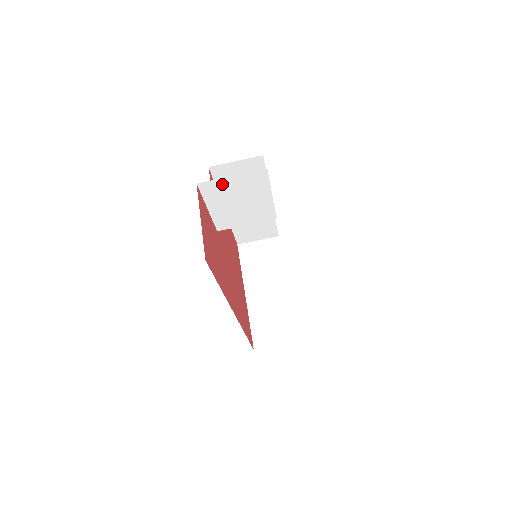
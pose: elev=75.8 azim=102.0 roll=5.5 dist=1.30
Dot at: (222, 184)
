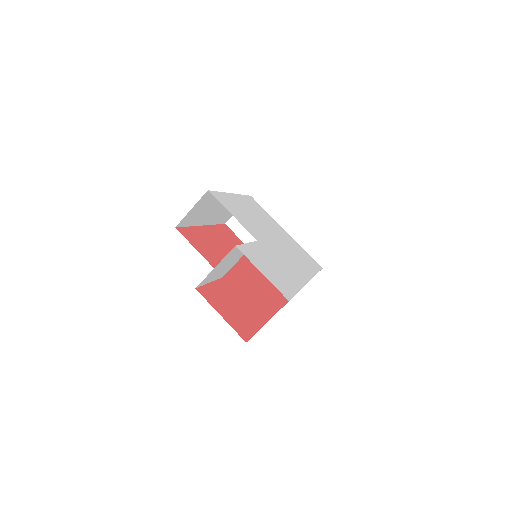
Dot at: (211, 273)
